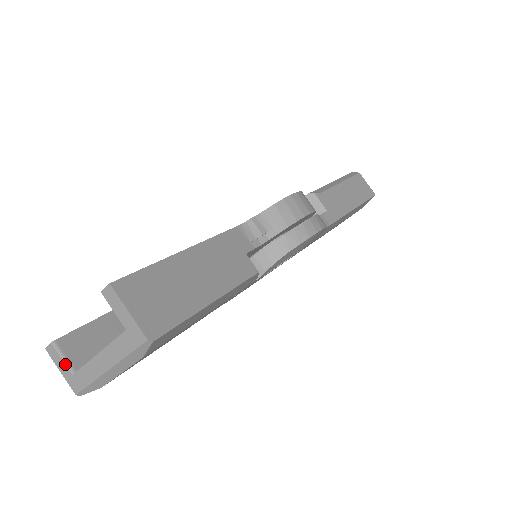
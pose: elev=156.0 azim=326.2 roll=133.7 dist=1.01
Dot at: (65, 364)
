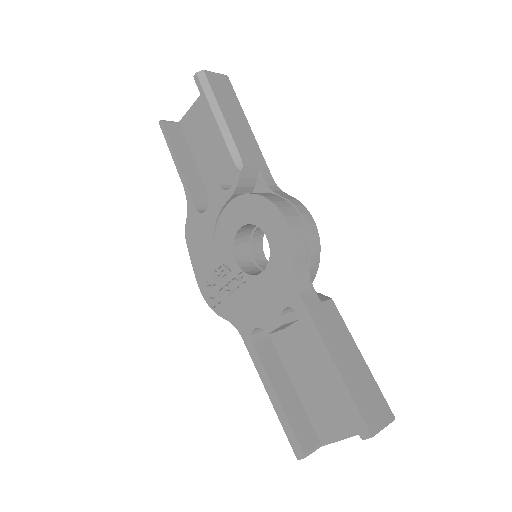
Dot at: occluded
